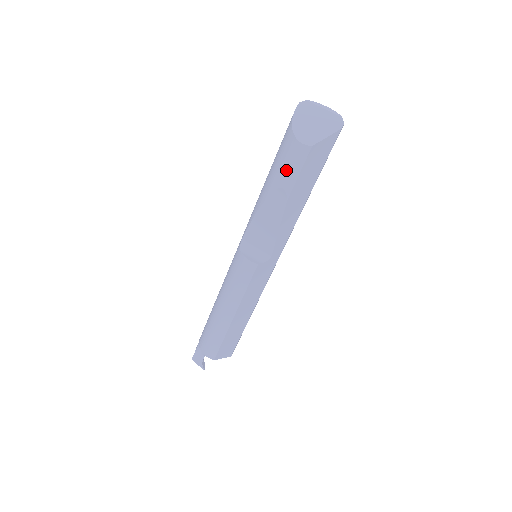
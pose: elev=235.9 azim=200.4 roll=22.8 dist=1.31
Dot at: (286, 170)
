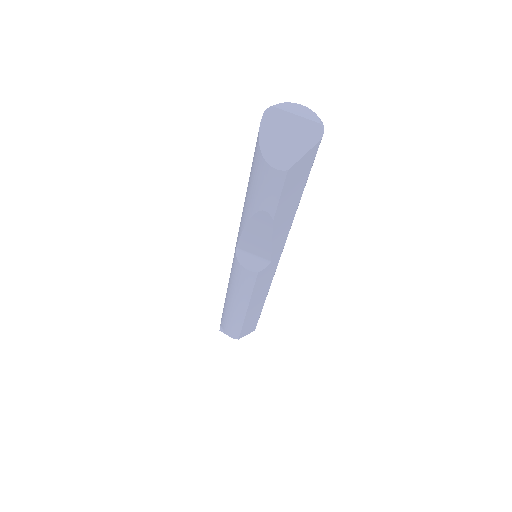
Dot at: (264, 194)
